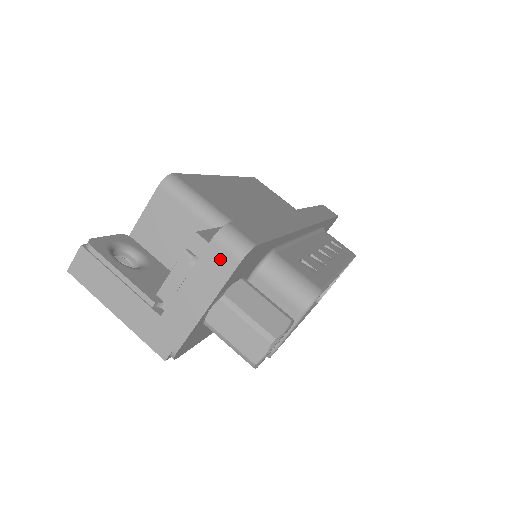
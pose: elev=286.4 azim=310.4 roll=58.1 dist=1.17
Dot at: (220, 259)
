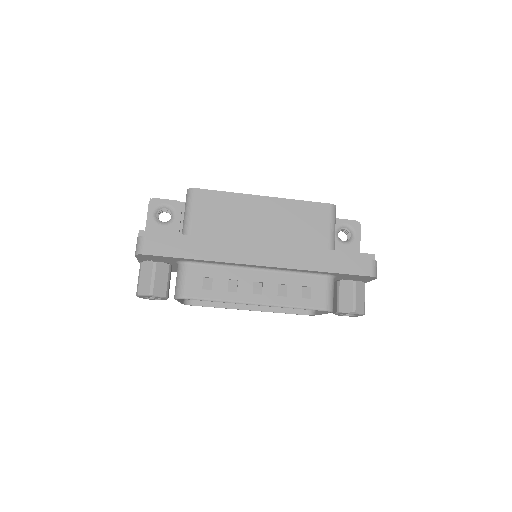
Dot at: occluded
